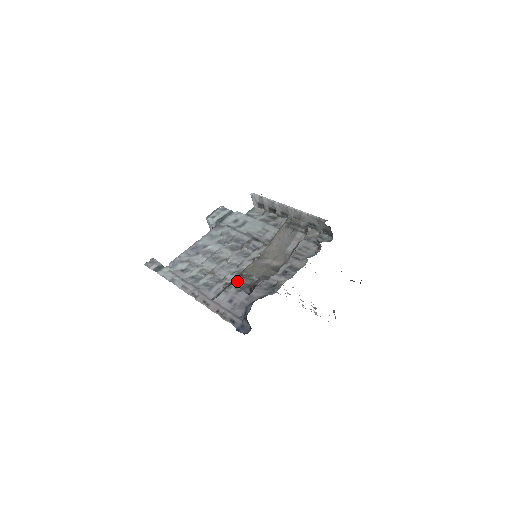
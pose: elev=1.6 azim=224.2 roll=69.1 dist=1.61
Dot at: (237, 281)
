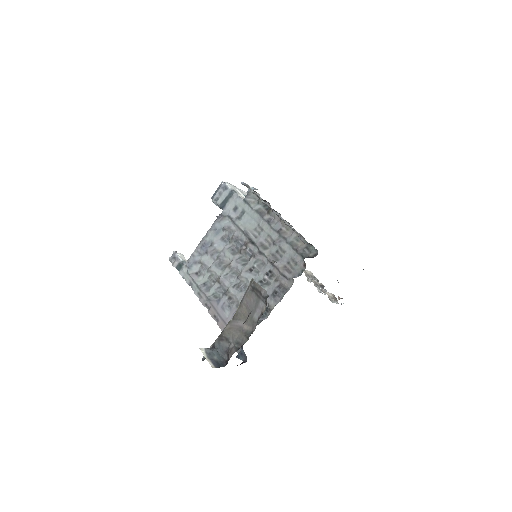
Dot at: (218, 344)
